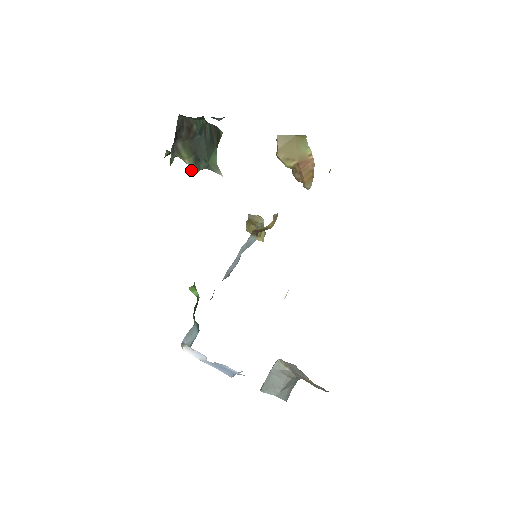
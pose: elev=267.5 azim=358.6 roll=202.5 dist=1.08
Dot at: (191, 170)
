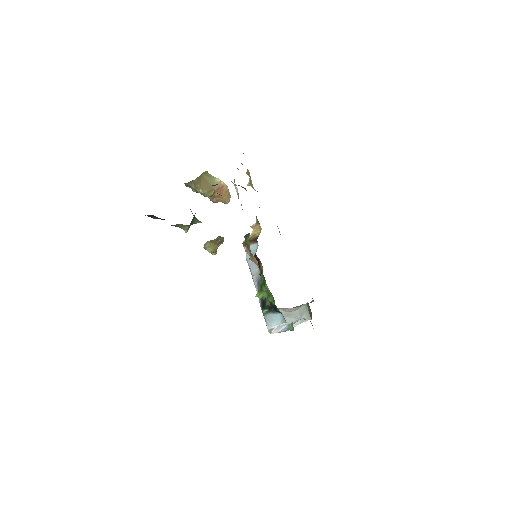
Dot at: (185, 231)
